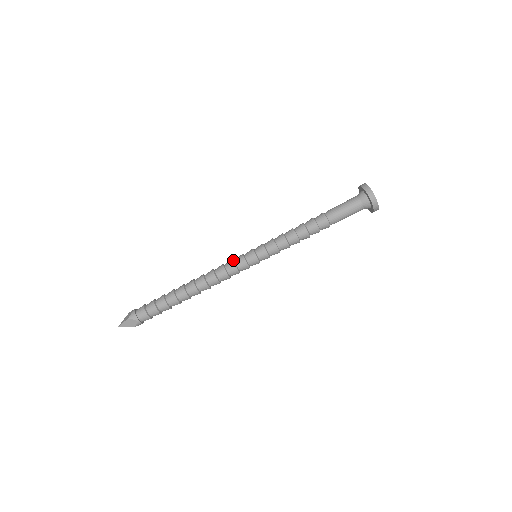
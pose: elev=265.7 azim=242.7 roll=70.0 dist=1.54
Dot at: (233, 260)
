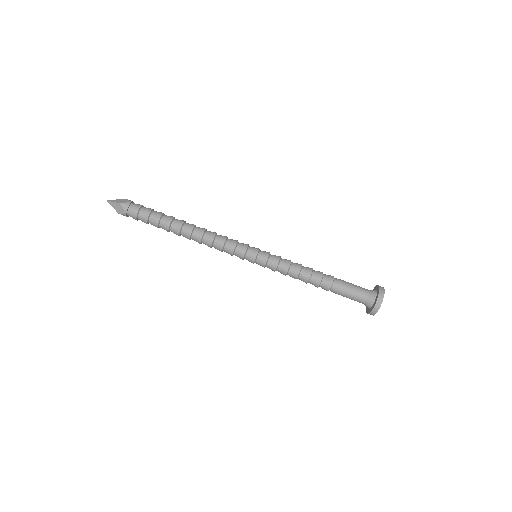
Dot at: (237, 242)
